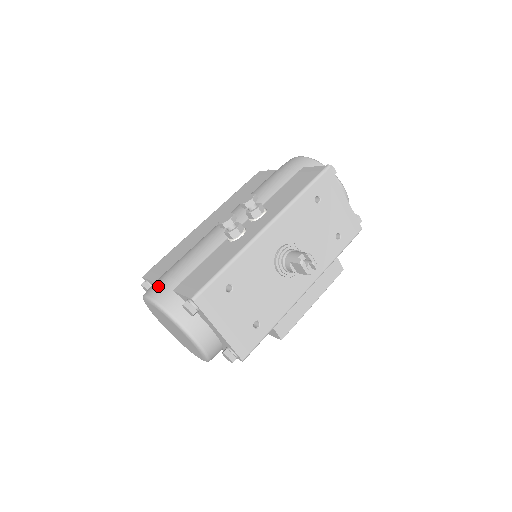
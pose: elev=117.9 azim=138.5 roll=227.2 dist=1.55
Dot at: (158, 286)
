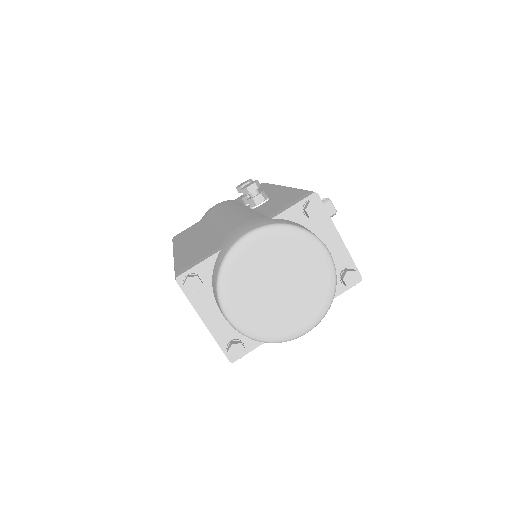
Dot at: (247, 226)
